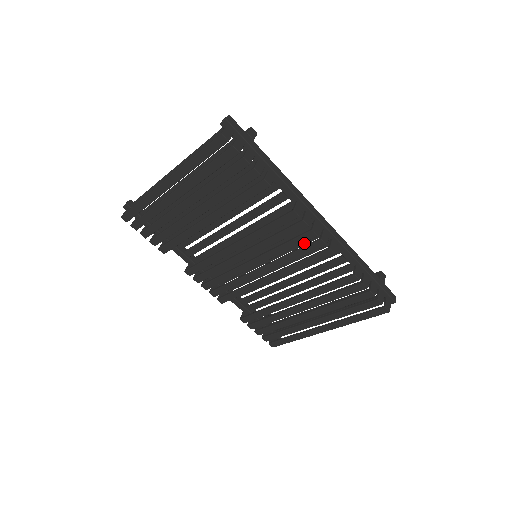
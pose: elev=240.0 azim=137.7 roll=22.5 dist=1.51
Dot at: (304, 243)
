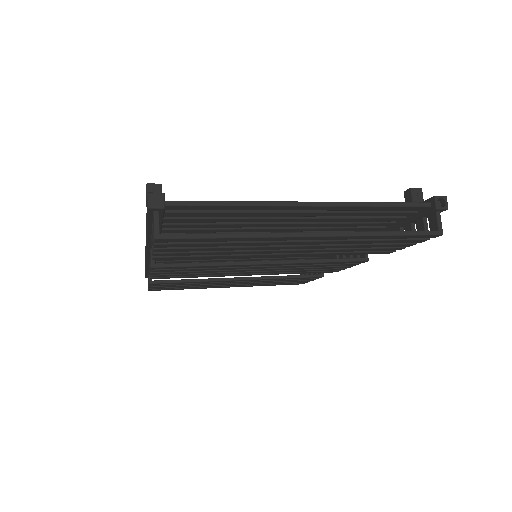
Dot at: occluded
